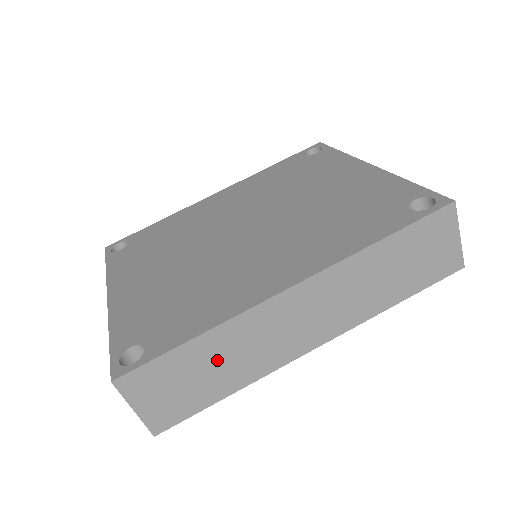
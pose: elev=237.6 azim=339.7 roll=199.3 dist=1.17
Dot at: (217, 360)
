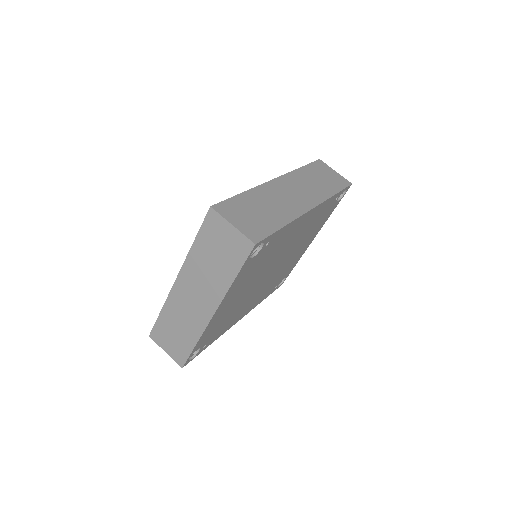
Dot at: (263, 205)
